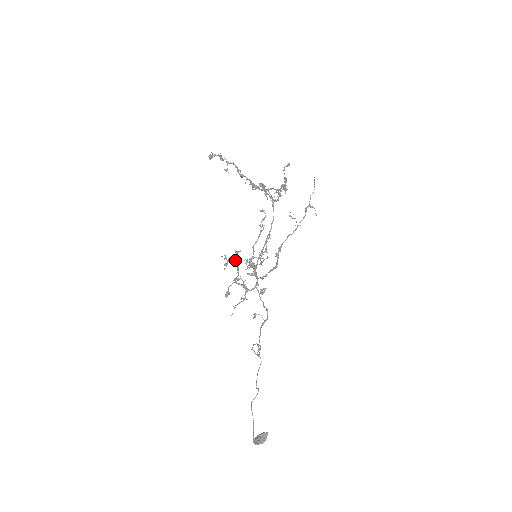
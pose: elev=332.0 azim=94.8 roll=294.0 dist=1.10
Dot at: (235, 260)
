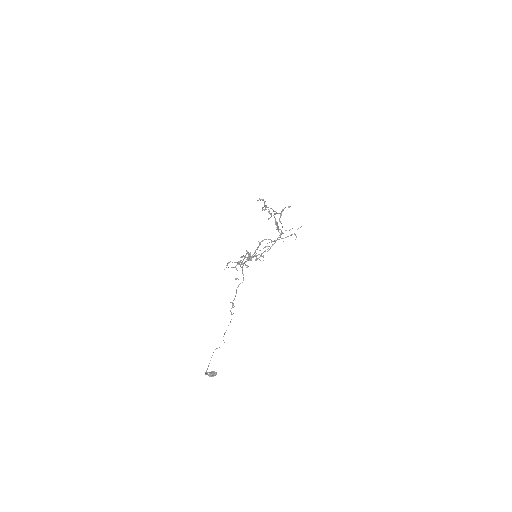
Dot at: occluded
